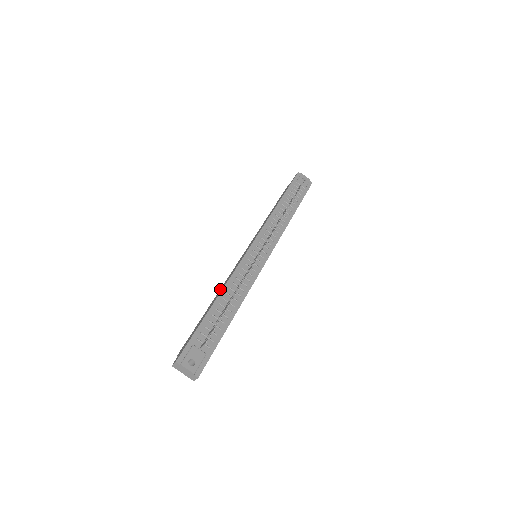
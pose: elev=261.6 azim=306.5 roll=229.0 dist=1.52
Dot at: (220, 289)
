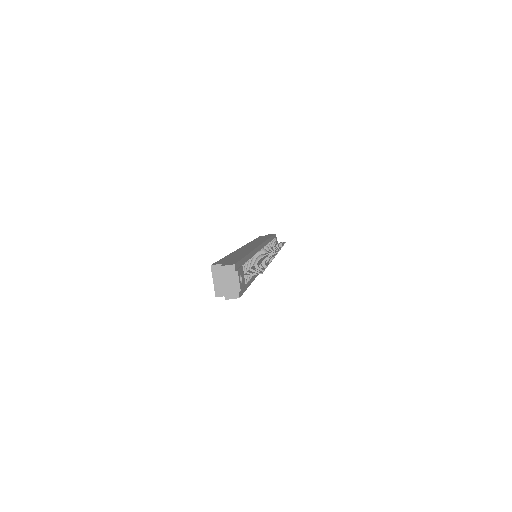
Dot at: (236, 251)
